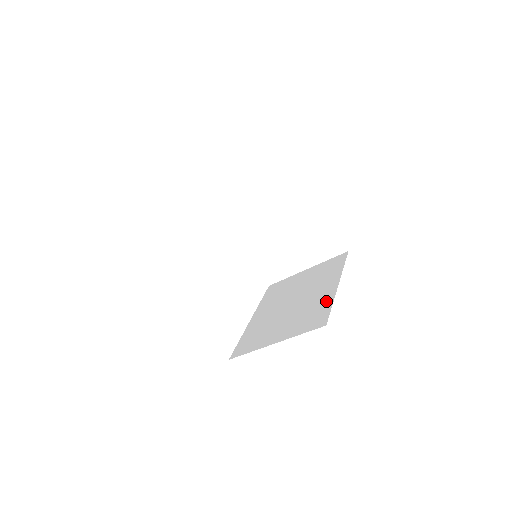
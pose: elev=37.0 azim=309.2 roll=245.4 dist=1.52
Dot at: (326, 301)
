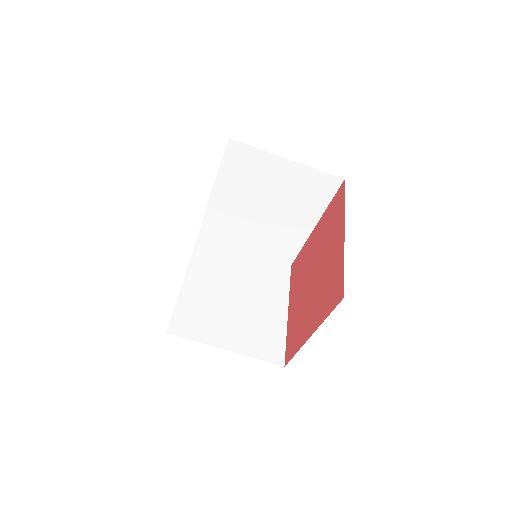
Dot at: (279, 328)
